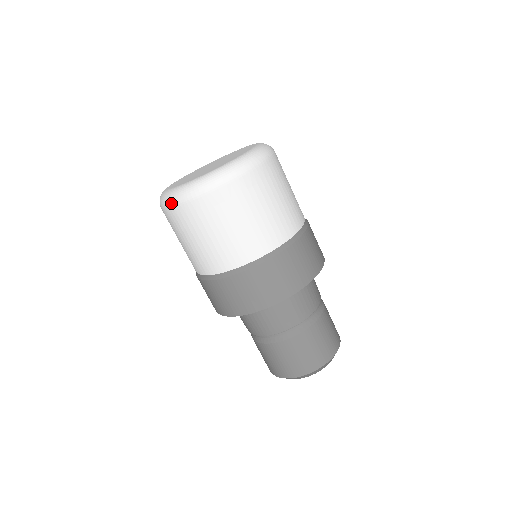
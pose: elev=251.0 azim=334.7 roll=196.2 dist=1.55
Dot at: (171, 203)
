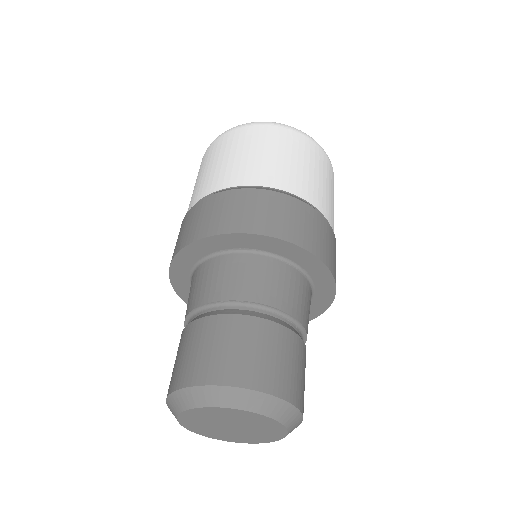
Dot at: (220, 135)
